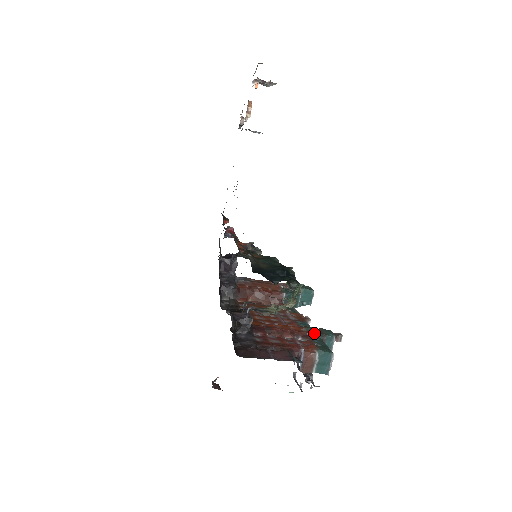
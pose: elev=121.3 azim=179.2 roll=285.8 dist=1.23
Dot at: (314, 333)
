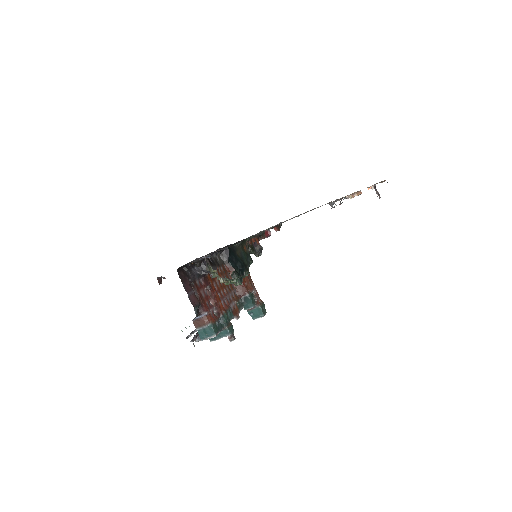
Dot at: (224, 319)
